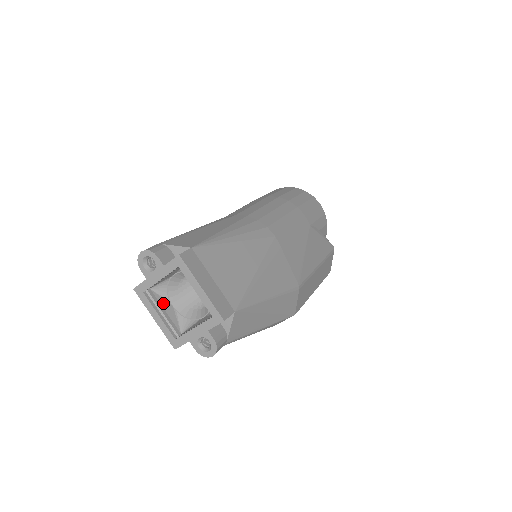
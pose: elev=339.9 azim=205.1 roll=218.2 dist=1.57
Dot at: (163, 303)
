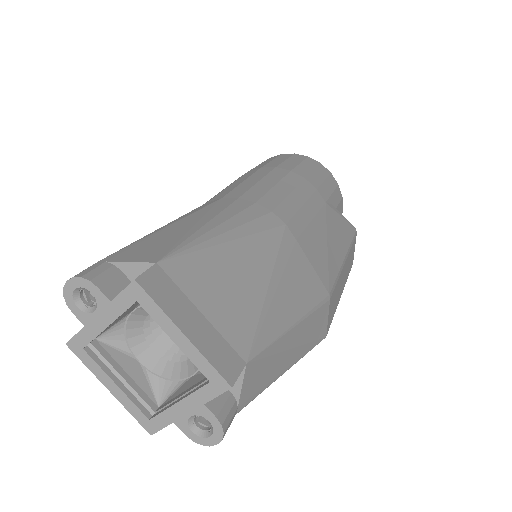
Dot at: (121, 359)
